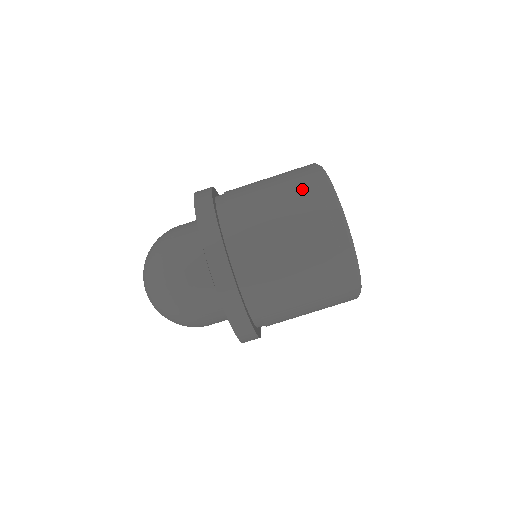
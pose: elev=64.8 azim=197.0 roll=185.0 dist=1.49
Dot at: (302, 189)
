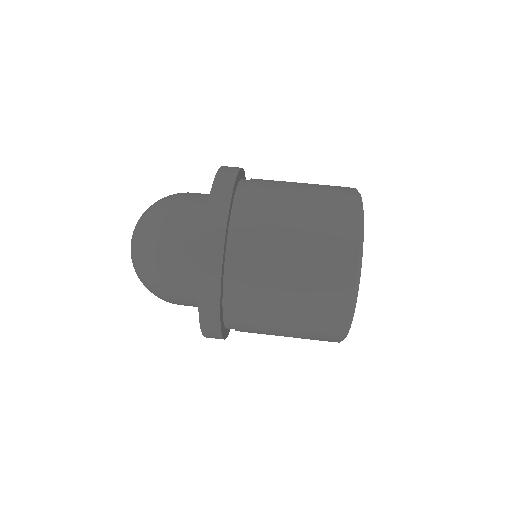
Dot at: occluded
